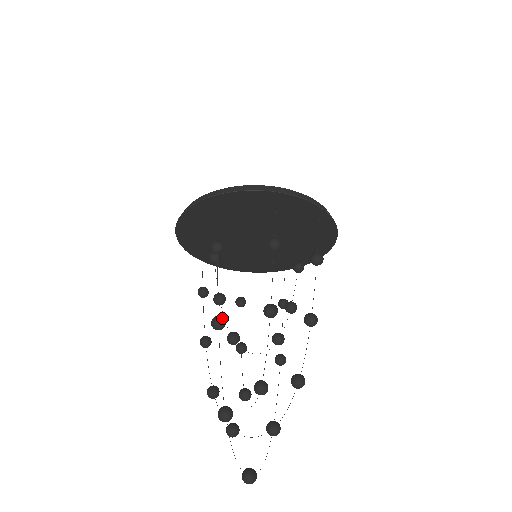
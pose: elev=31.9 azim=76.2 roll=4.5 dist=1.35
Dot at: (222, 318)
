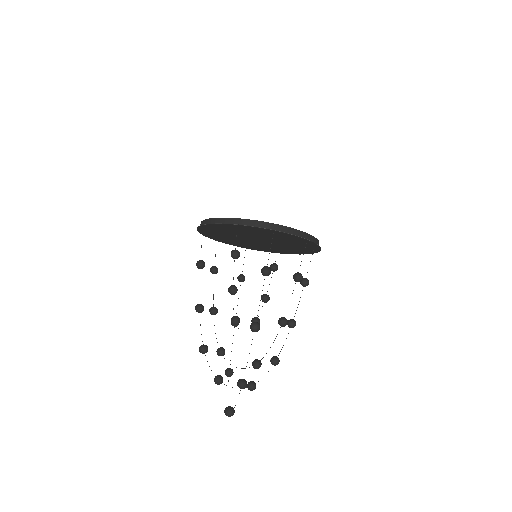
Dot at: occluded
